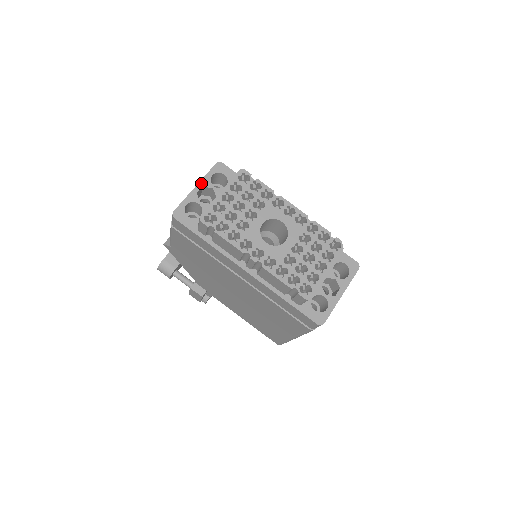
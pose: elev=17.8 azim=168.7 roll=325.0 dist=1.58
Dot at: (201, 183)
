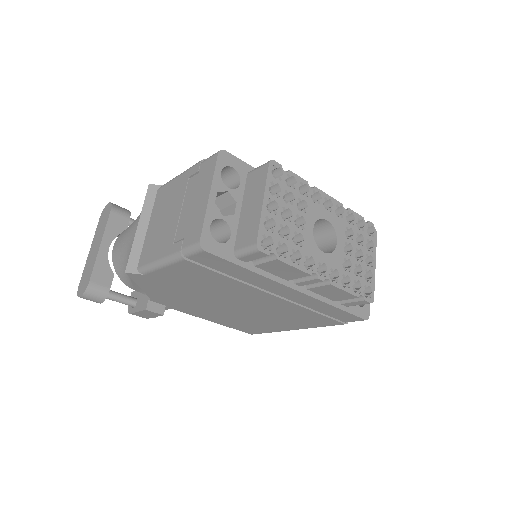
Dot at: (214, 187)
